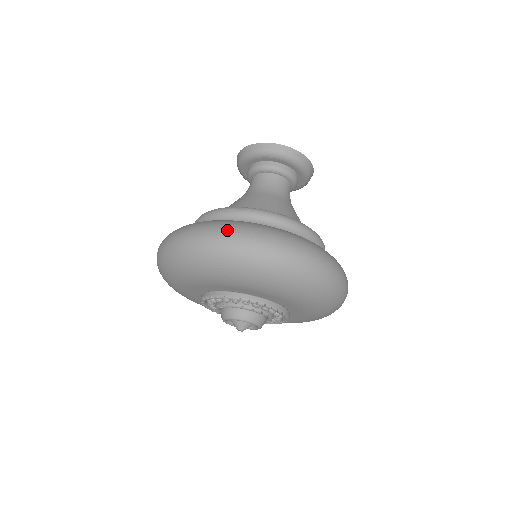
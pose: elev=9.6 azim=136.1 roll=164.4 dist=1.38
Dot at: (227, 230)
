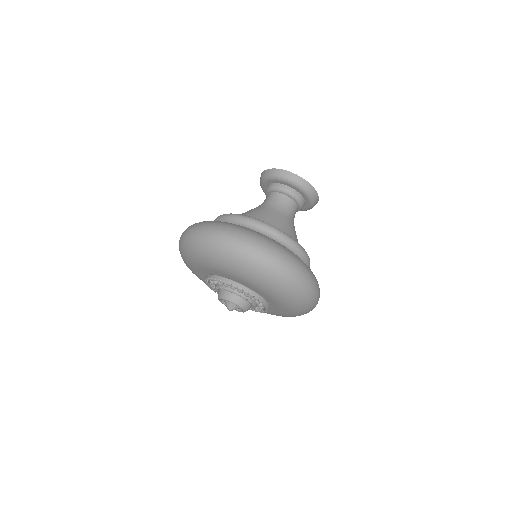
Dot at: (191, 226)
